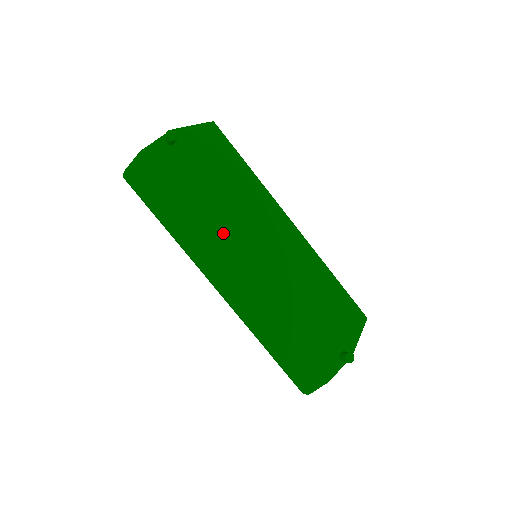
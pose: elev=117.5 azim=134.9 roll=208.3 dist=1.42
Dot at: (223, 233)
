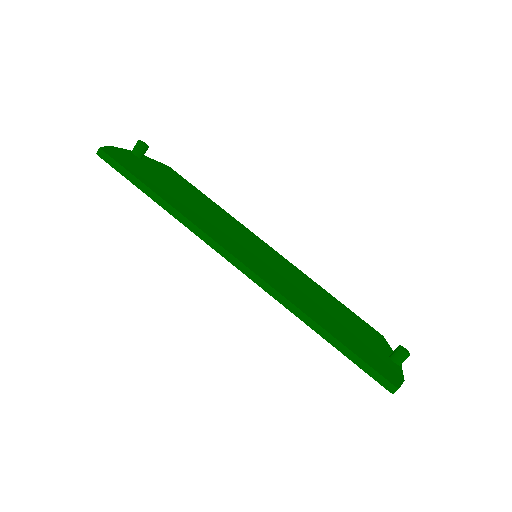
Dot at: (217, 226)
